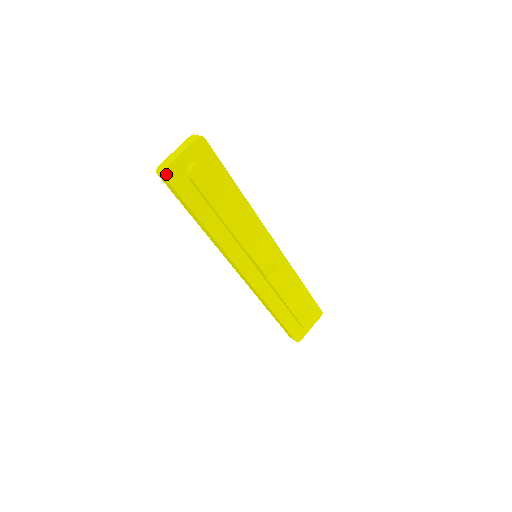
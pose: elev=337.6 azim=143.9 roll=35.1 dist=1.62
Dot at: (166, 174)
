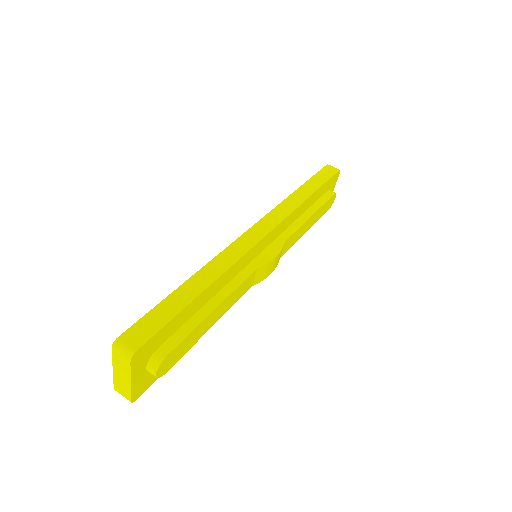
Dot at: (135, 398)
